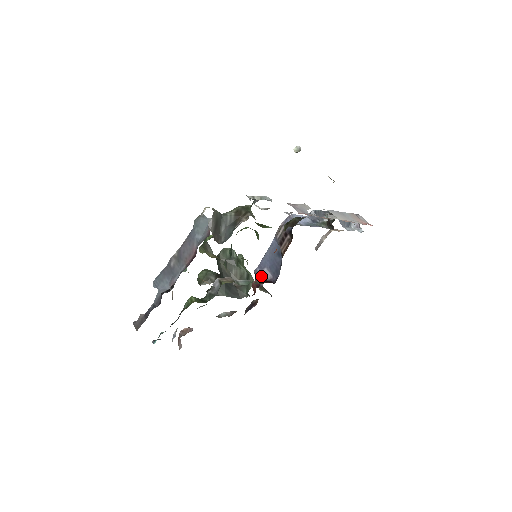
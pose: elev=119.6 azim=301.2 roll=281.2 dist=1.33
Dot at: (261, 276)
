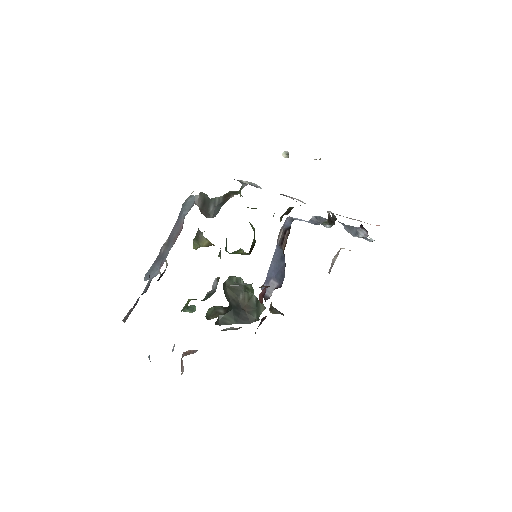
Dot at: (268, 289)
